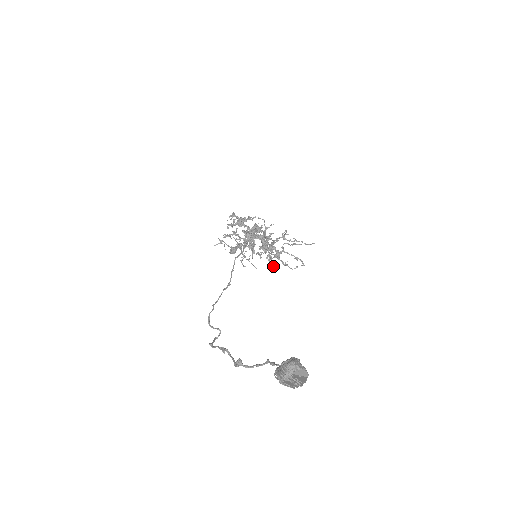
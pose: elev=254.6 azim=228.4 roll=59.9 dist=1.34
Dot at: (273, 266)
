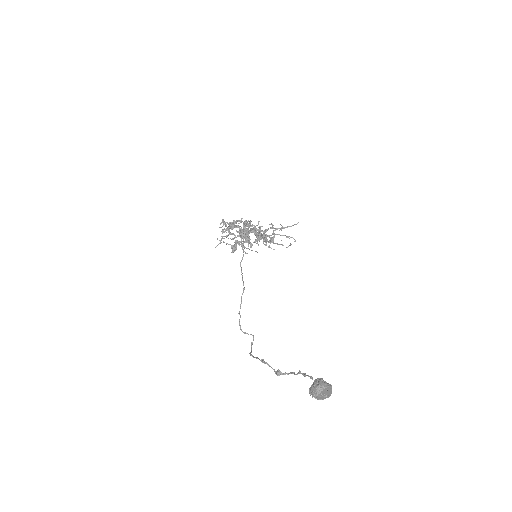
Dot at: (271, 248)
